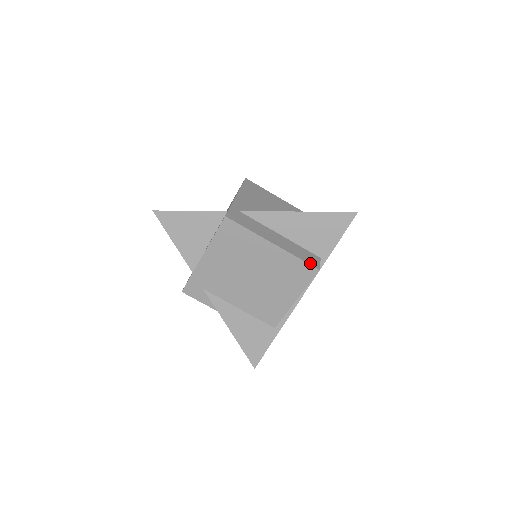
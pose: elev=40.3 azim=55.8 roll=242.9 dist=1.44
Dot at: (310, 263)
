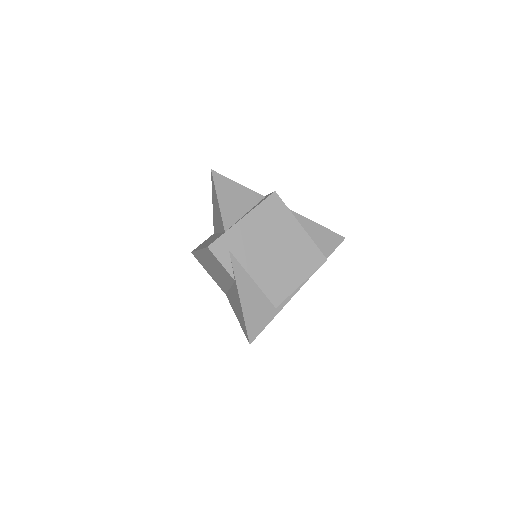
Dot at: (321, 253)
